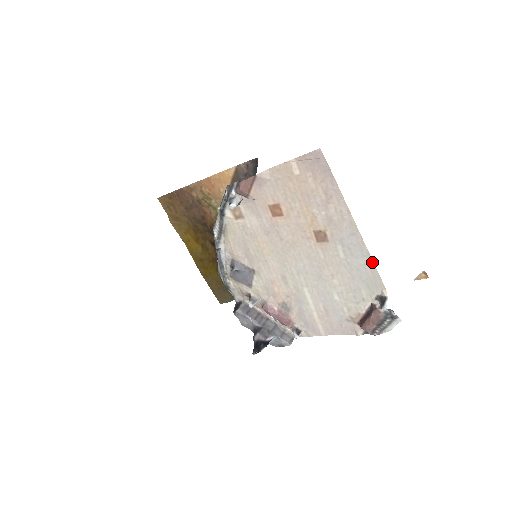
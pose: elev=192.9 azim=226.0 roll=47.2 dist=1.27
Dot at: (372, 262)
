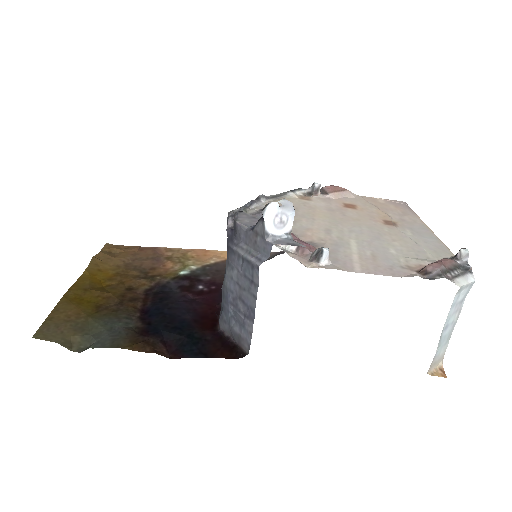
Dot at: (441, 242)
